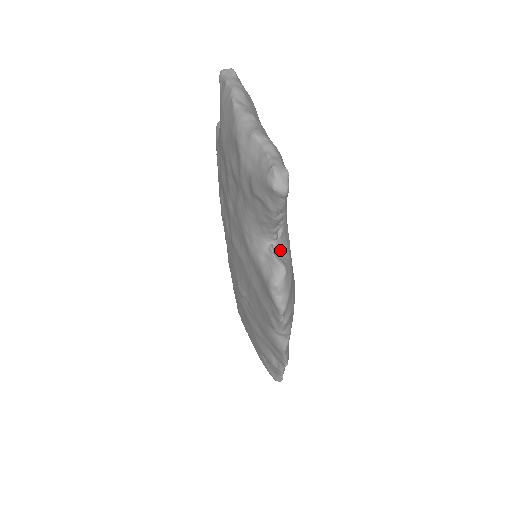
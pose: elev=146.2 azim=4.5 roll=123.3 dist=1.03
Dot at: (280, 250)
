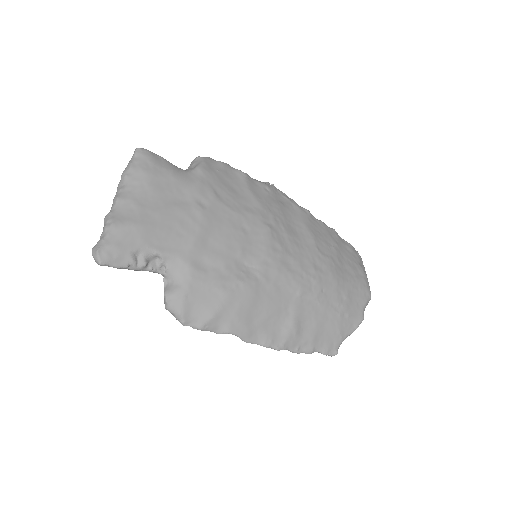
Dot at: (172, 280)
